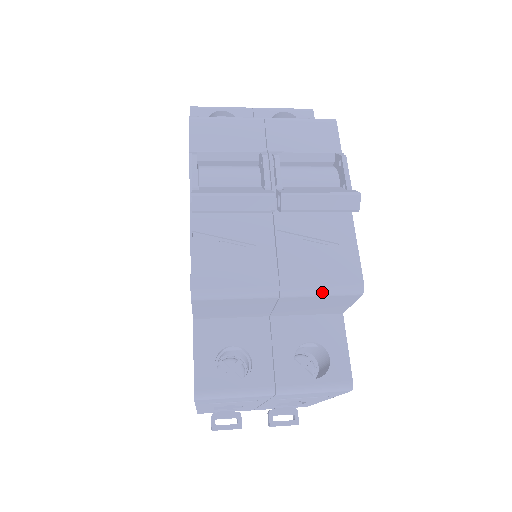
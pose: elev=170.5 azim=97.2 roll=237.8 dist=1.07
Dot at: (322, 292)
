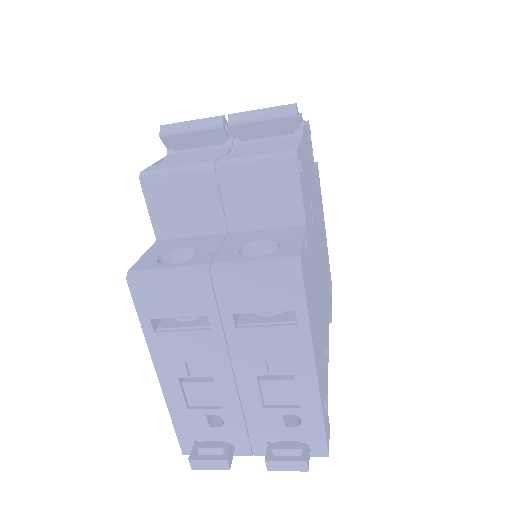
Dot at: (255, 160)
